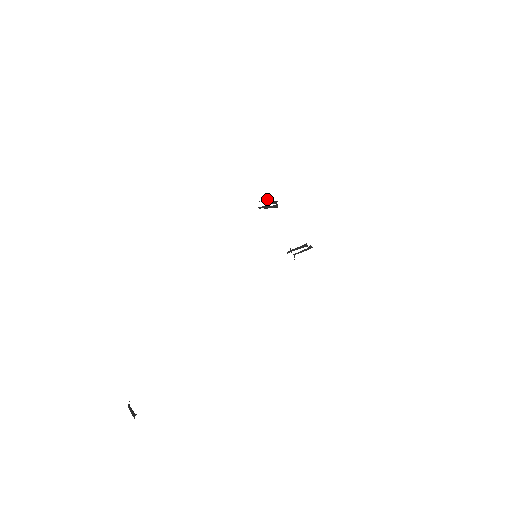
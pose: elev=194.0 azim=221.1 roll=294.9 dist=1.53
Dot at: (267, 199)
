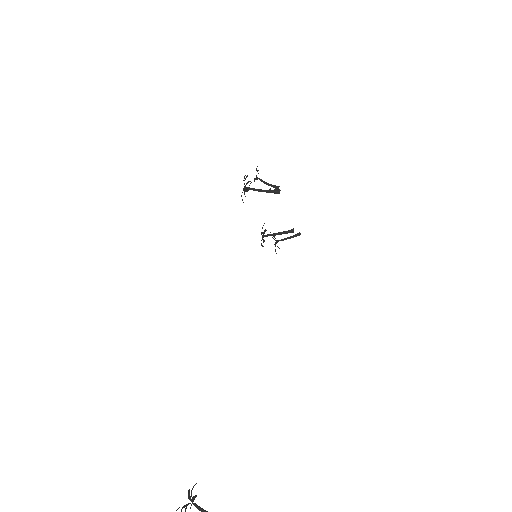
Dot at: (257, 178)
